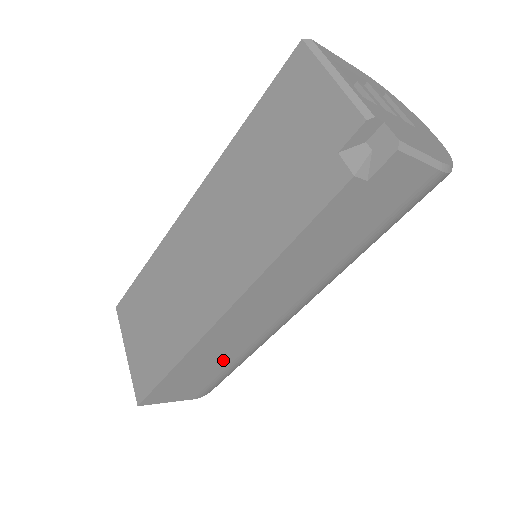
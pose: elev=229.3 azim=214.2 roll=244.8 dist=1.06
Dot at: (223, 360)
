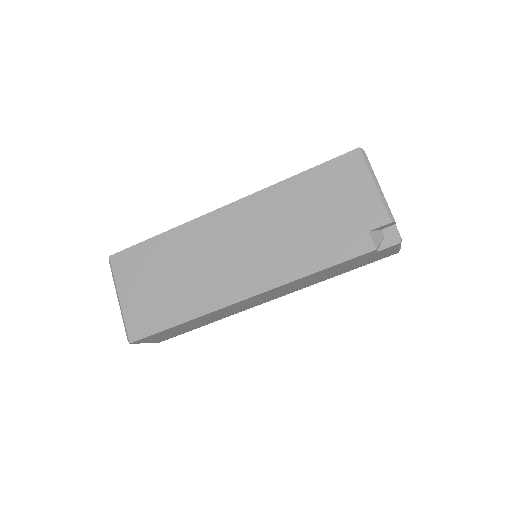
Dot at: (207, 321)
